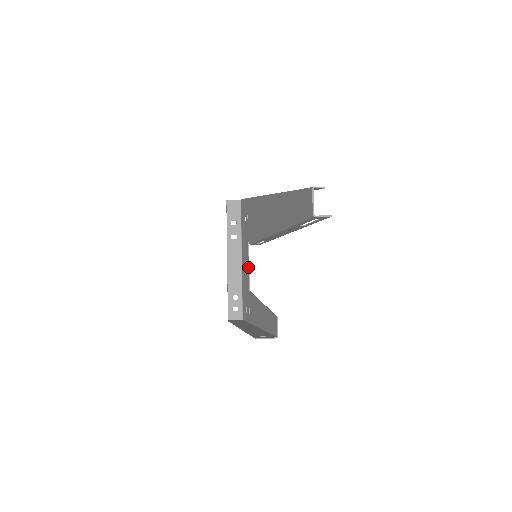
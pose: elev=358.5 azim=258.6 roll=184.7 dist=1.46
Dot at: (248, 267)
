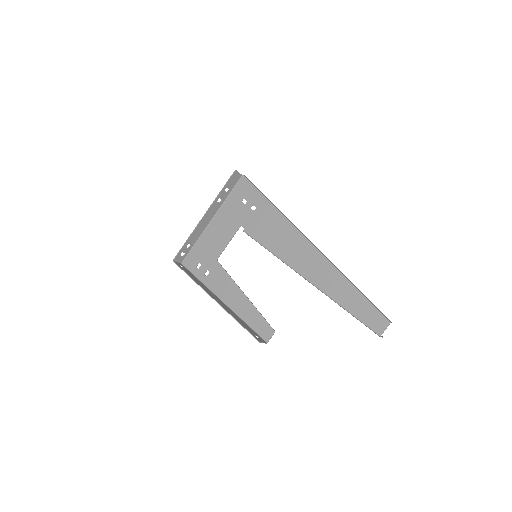
Dot at: (228, 243)
